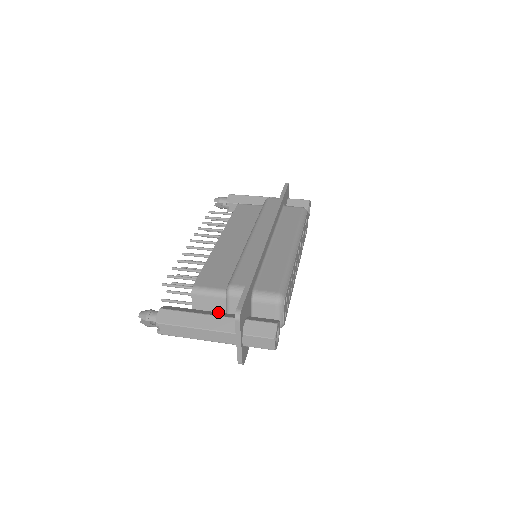
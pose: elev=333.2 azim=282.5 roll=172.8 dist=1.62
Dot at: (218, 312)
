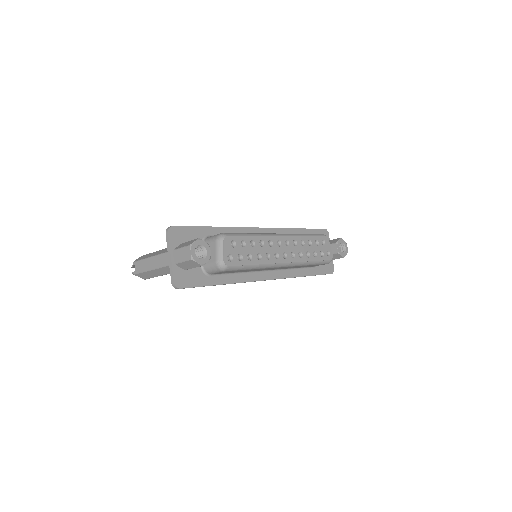
Dot at: occluded
